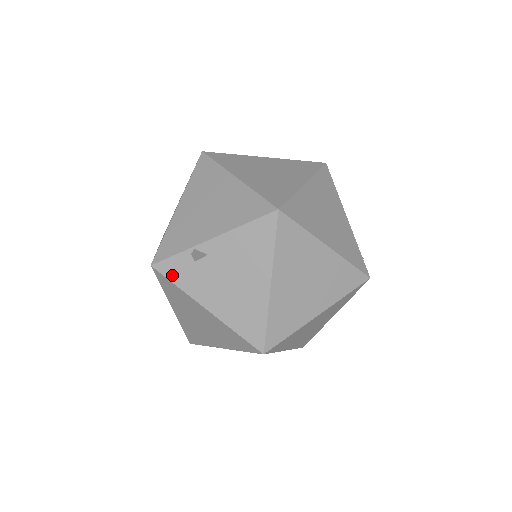
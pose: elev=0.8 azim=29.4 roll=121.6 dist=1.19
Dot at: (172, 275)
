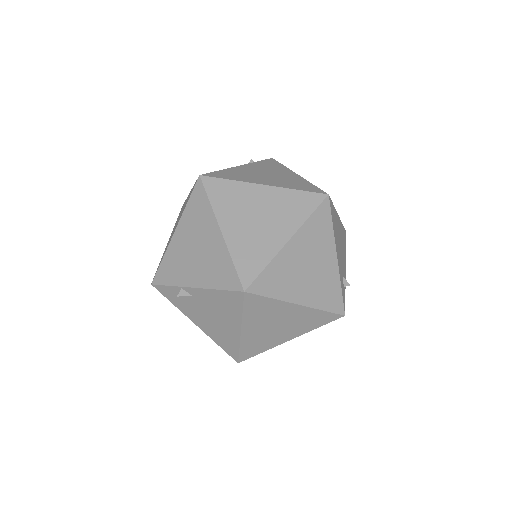
Dot at: (168, 296)
